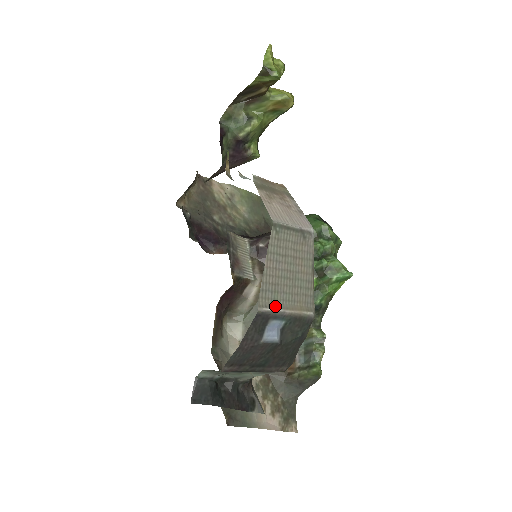
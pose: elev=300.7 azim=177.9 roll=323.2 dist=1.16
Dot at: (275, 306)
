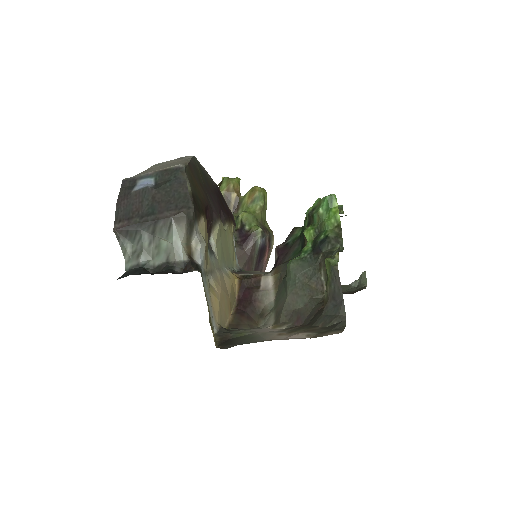
Dot at: (142, 175)
